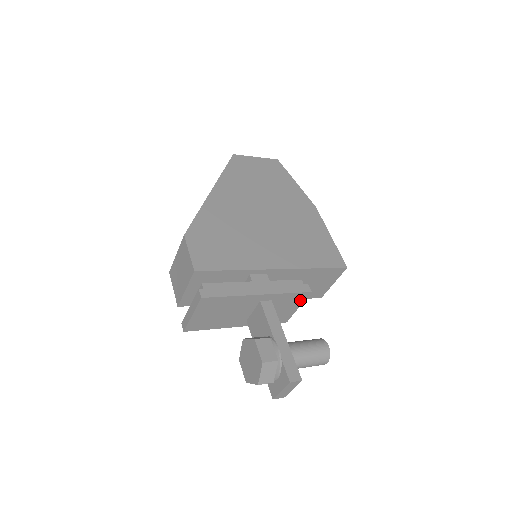
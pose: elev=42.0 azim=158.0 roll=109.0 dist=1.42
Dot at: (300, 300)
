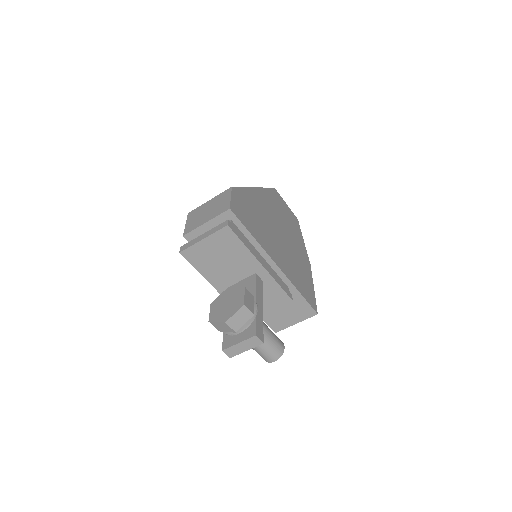
Dot at: (278, 303)
